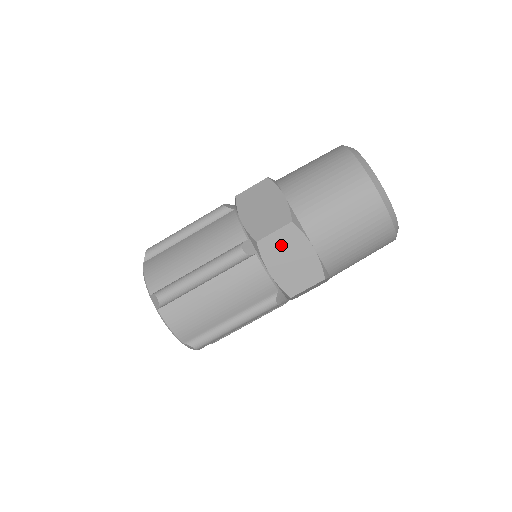
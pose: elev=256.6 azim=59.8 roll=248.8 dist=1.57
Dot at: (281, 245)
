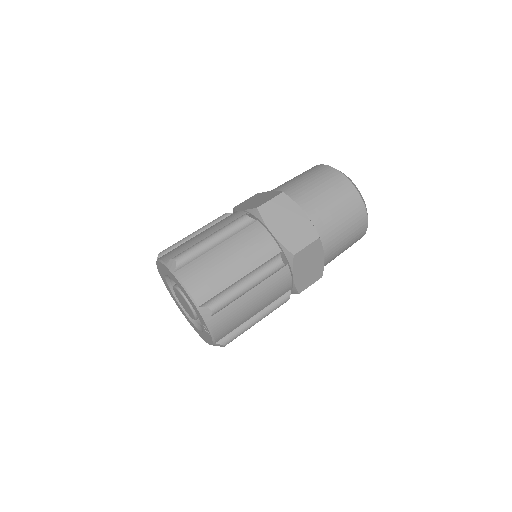
Dot at: (277, 210)
